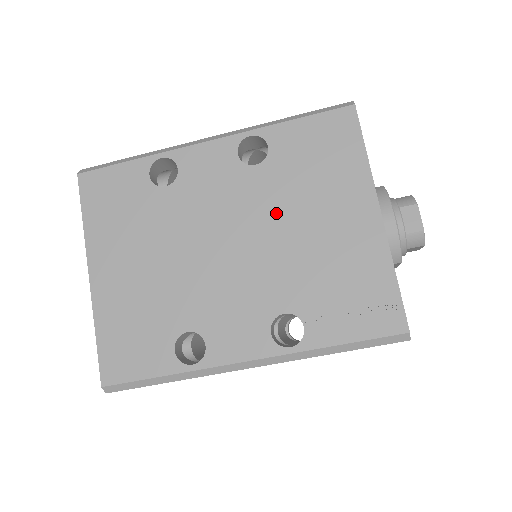
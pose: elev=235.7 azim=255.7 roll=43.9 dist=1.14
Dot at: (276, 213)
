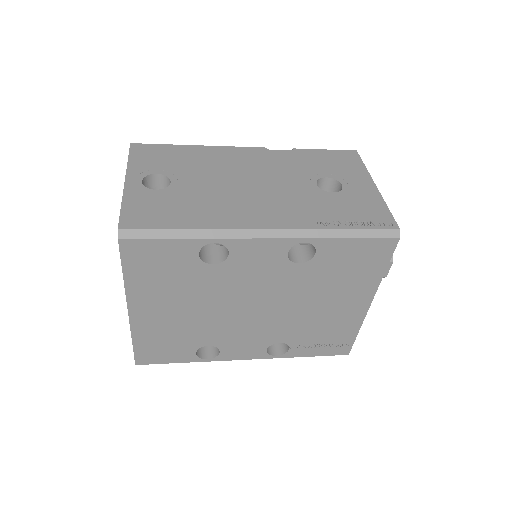
Dot at: (300, 295)
